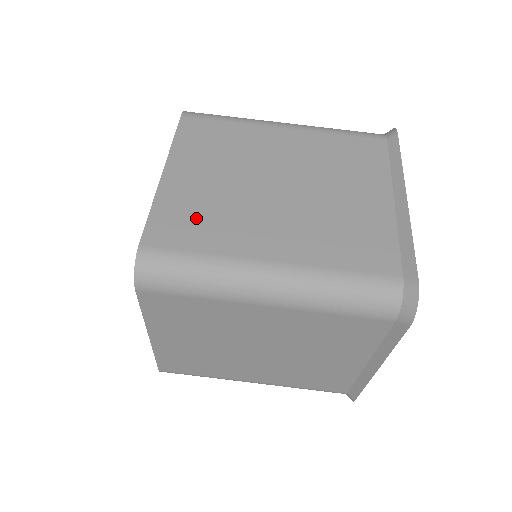
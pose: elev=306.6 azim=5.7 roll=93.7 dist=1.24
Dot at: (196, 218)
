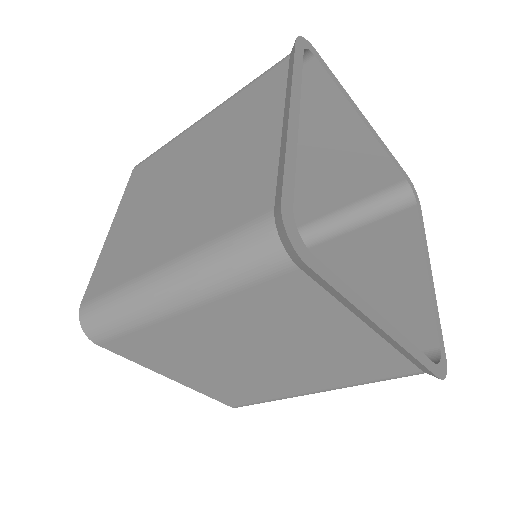
Dot at: (119, 257)
